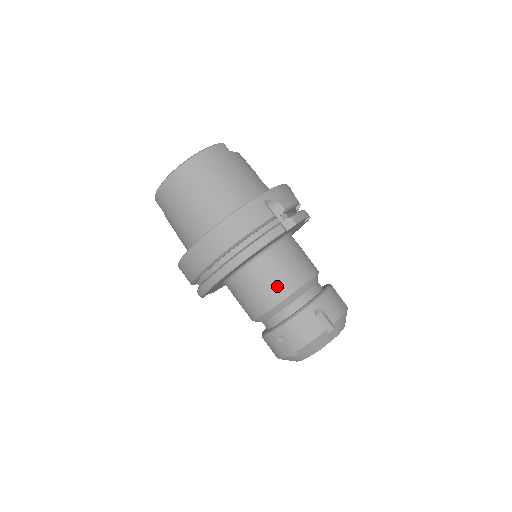
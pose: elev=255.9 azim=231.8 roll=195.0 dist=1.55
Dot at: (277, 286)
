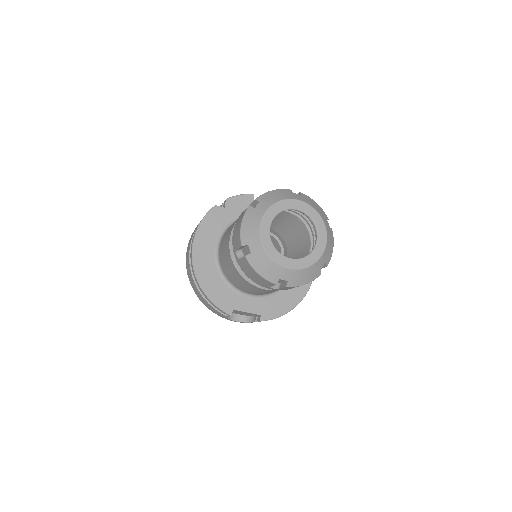
Dot at: (228, 235)
